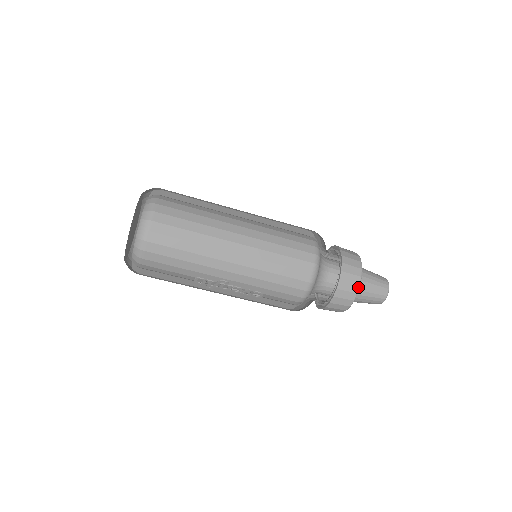
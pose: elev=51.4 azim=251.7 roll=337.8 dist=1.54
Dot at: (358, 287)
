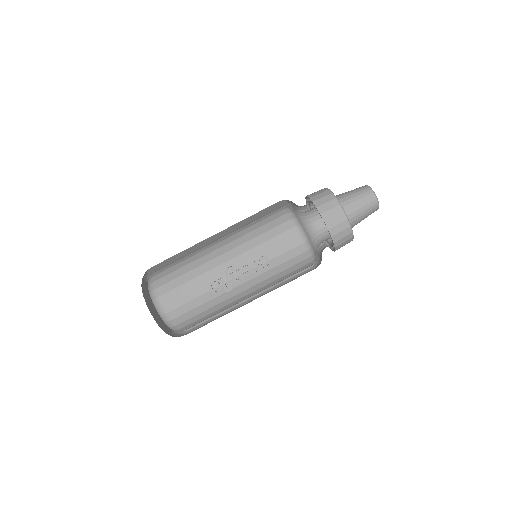
Dot at: (332, 195)
